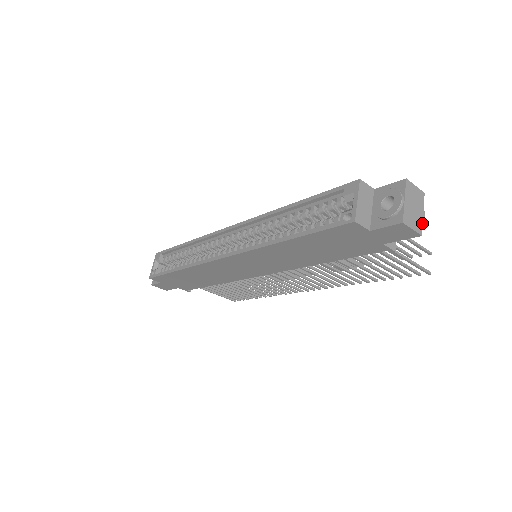
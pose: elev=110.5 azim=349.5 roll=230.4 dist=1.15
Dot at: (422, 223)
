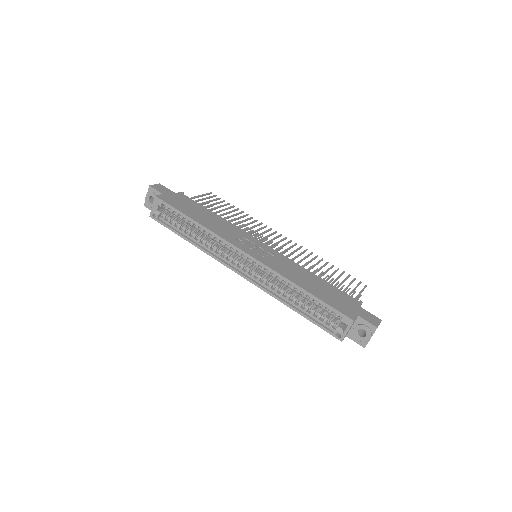
Dot at: occluded
